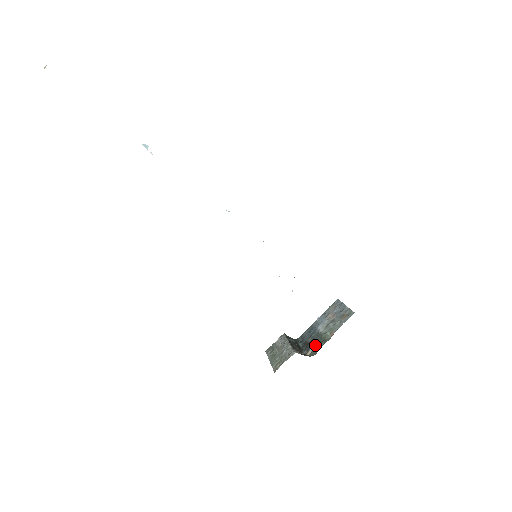
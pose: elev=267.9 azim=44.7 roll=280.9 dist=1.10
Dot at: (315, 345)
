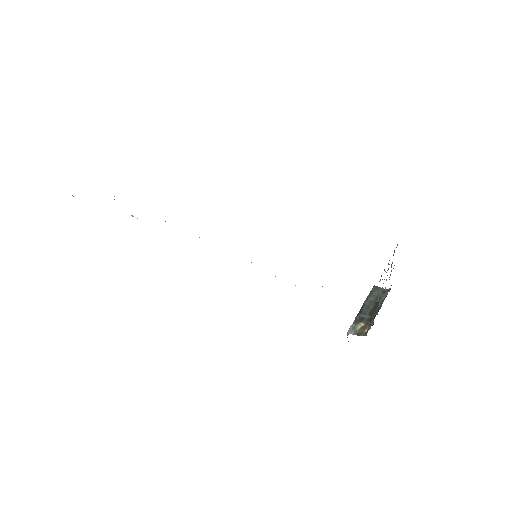
Dot at: (371, 319)
